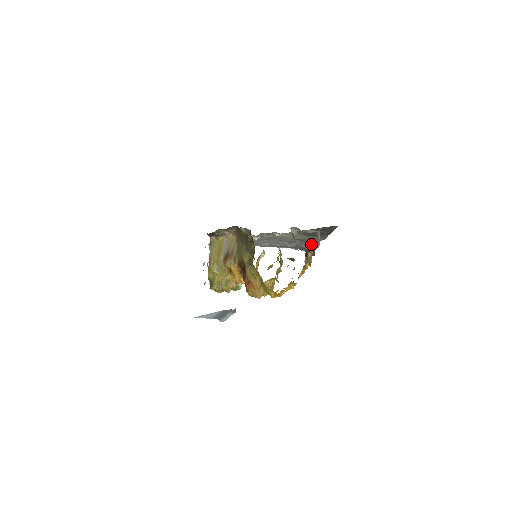
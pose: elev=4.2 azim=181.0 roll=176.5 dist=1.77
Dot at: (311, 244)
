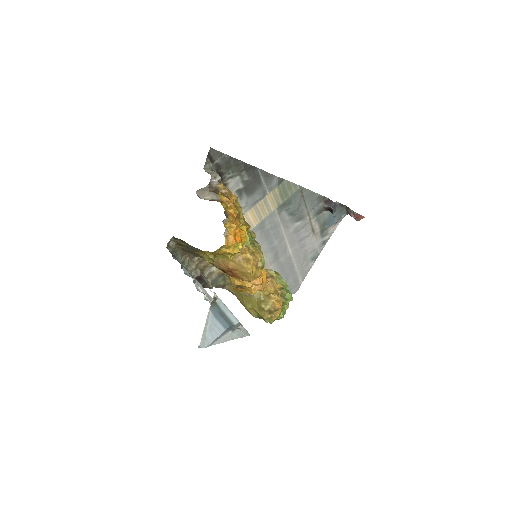
Dot at: (209, 184)
